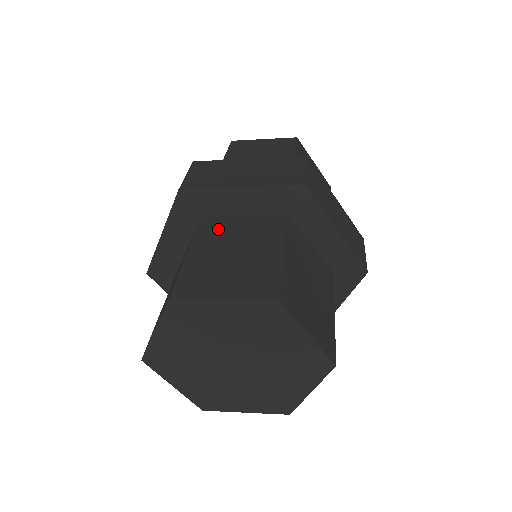
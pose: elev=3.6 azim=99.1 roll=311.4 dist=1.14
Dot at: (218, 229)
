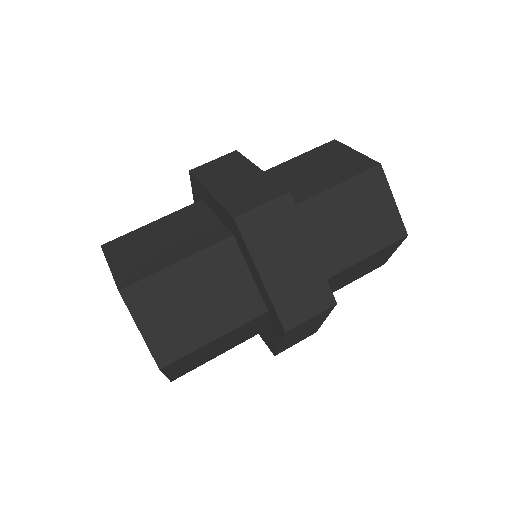
Dot at: (189, 216)
